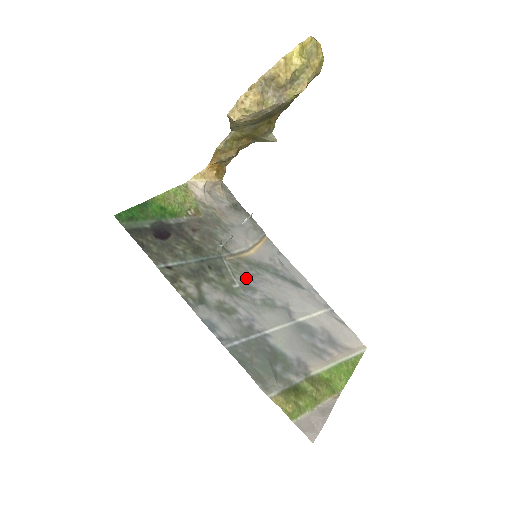
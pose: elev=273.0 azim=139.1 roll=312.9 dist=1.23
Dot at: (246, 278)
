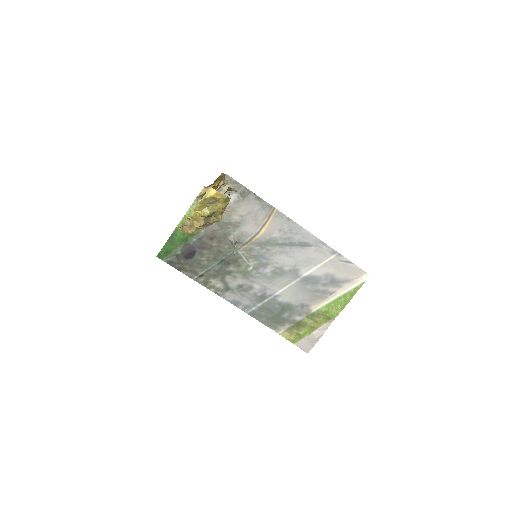
Dot at: (258, 258)
